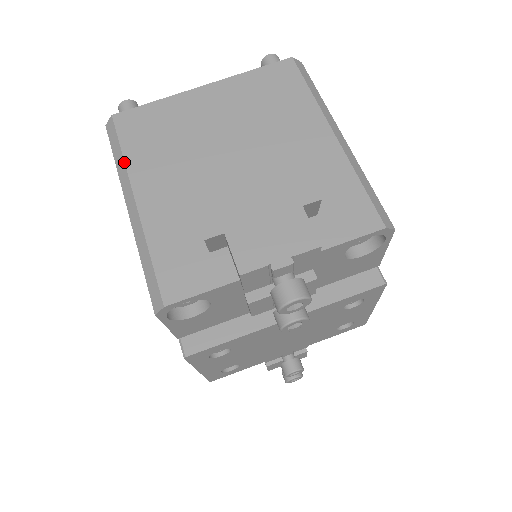
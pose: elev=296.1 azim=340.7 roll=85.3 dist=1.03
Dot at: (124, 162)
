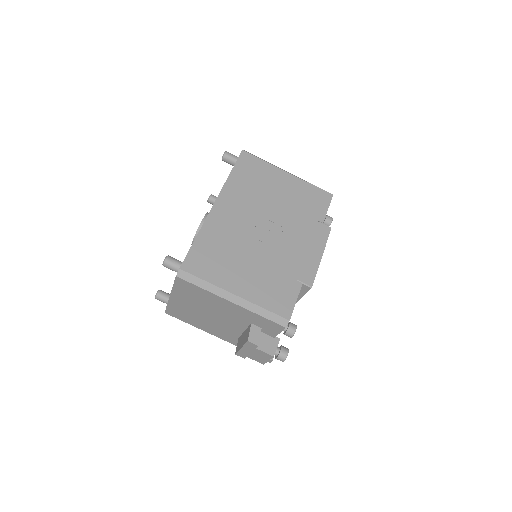
Dot at: occluded
